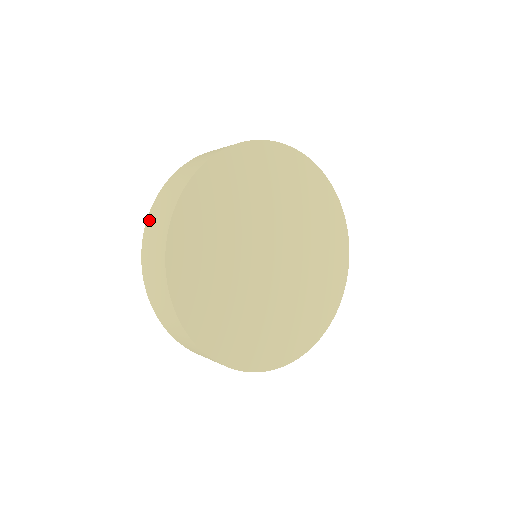
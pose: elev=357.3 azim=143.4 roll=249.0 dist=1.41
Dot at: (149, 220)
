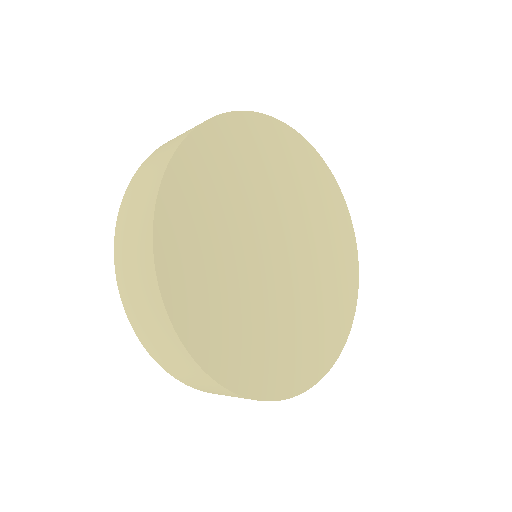
Dot at: occluded
